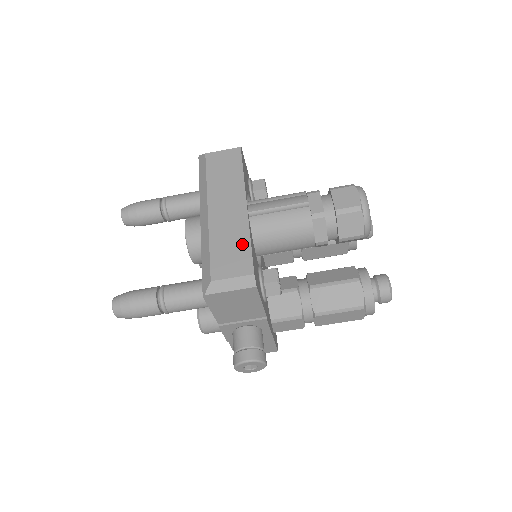
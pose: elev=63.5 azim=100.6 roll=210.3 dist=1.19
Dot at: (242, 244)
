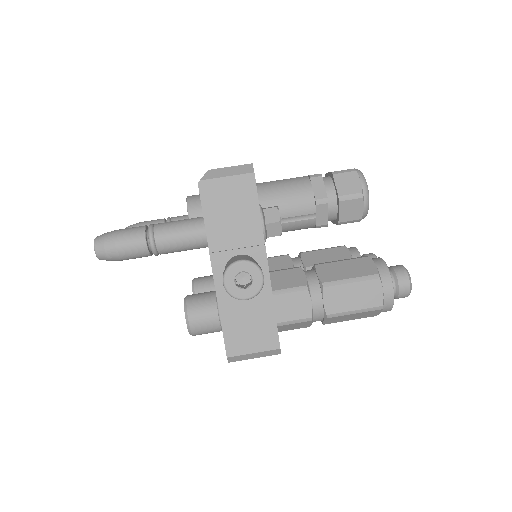
Dot at: occluded
